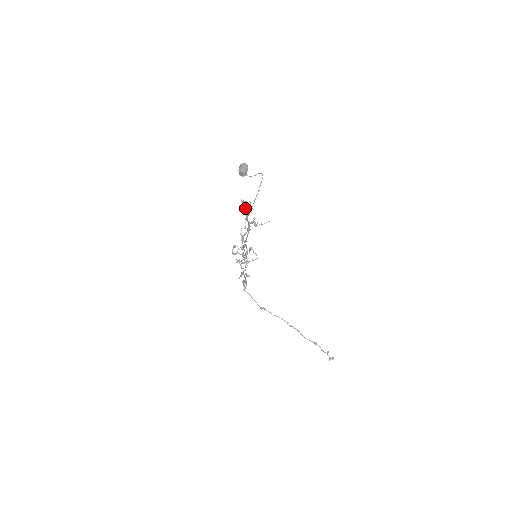
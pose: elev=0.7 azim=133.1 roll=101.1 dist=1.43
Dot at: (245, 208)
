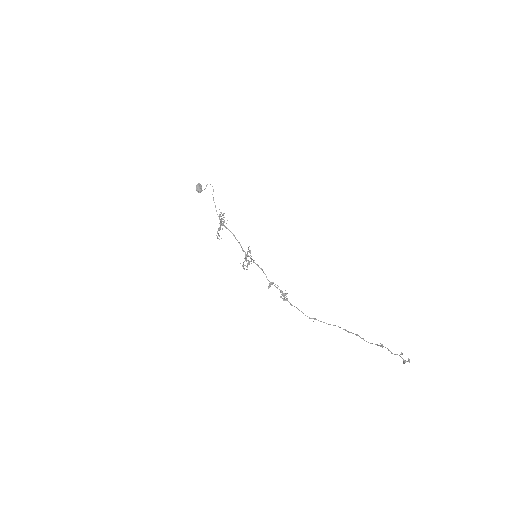
Dot at: occluded
